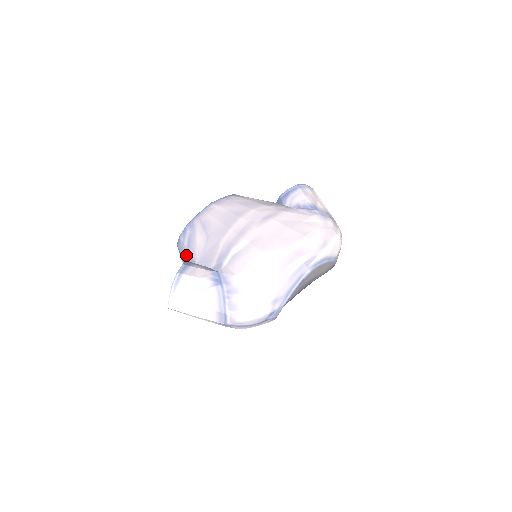
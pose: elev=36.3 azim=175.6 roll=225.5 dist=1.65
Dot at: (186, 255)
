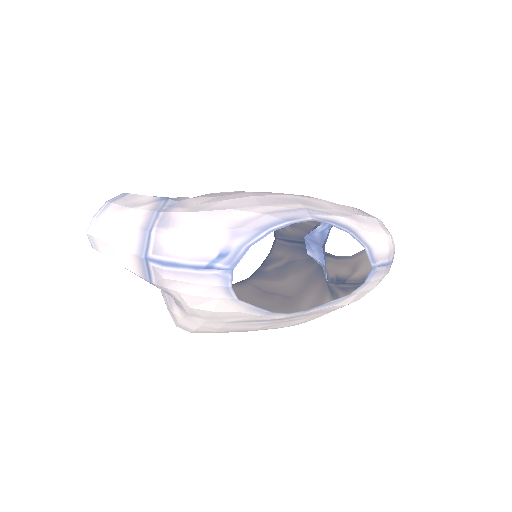
Dot at: occluded
